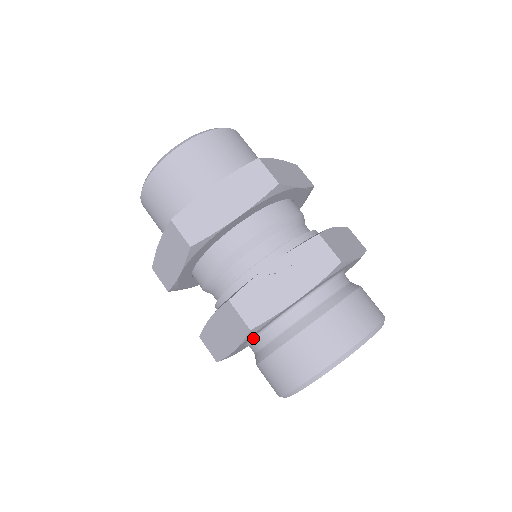
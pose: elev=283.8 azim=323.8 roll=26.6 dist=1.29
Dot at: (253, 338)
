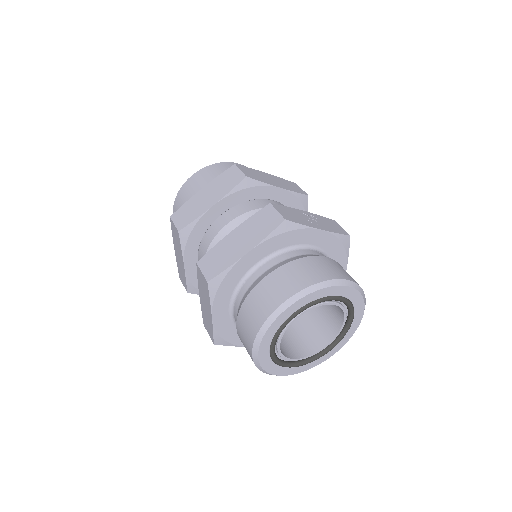
Dot at: (261, 262)
